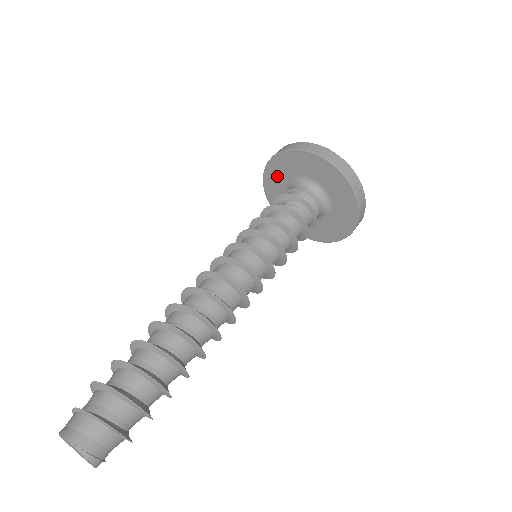
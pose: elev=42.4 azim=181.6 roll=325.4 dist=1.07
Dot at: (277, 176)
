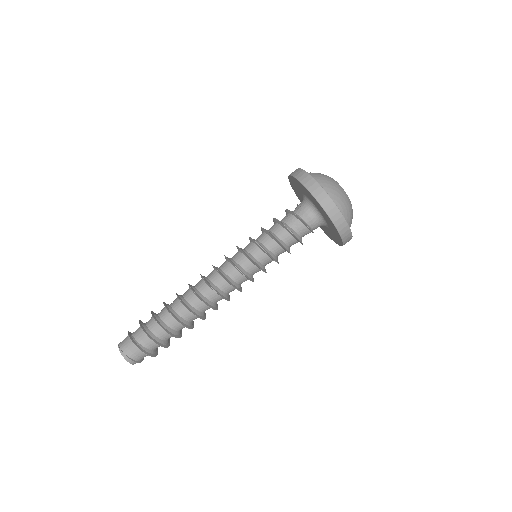
Dot at: (301, 199)
